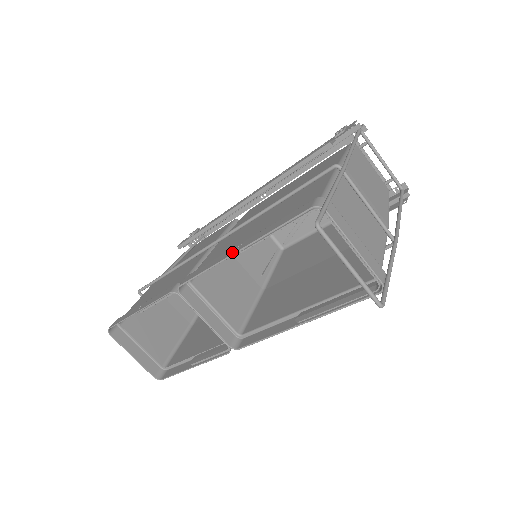
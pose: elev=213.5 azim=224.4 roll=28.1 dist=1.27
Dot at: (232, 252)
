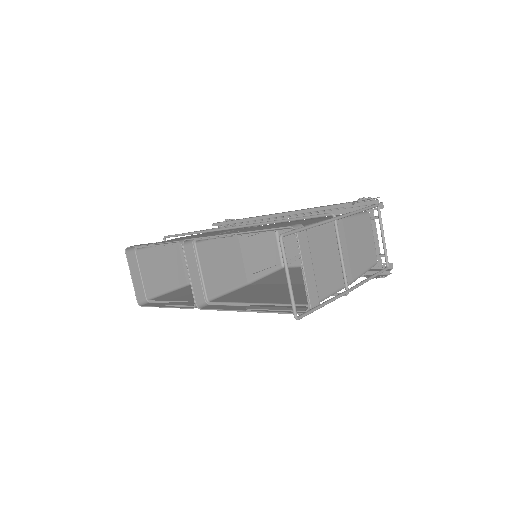
Dot at: (229, 233)
